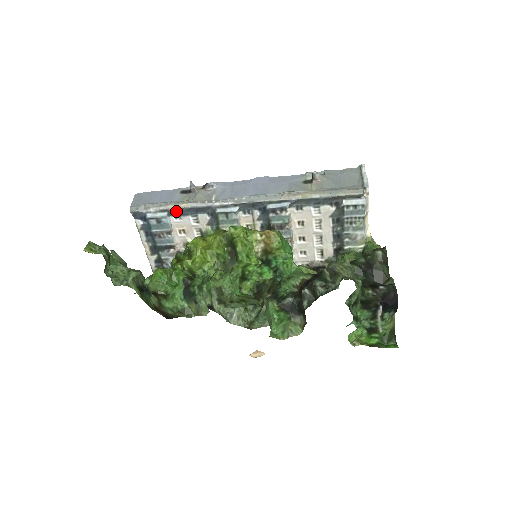
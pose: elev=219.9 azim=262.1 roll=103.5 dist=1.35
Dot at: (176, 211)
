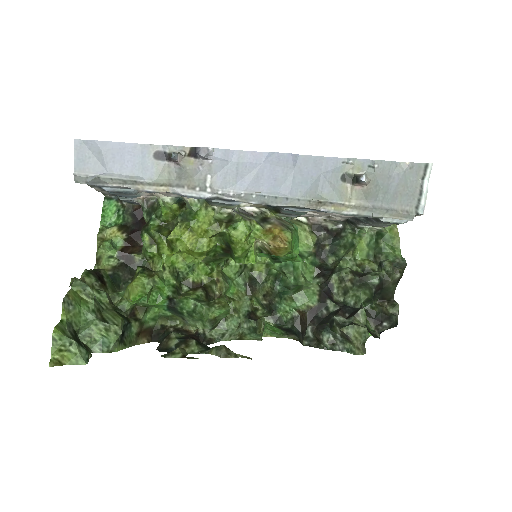
Dot at: (149, 189)
